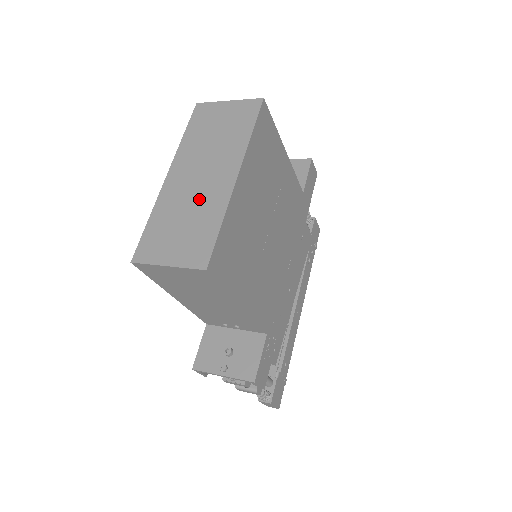
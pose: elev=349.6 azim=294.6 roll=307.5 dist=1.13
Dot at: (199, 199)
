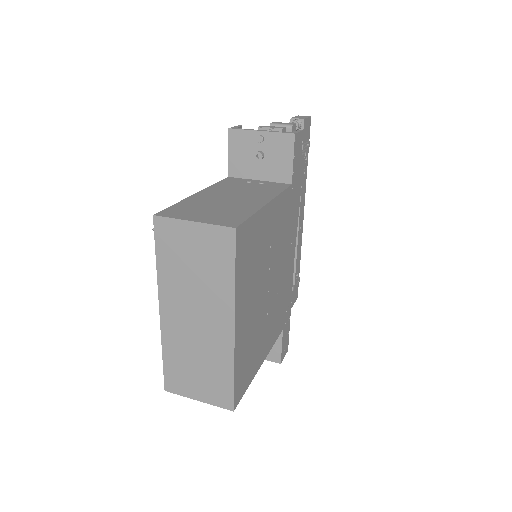
Dot at: (204, 345)
